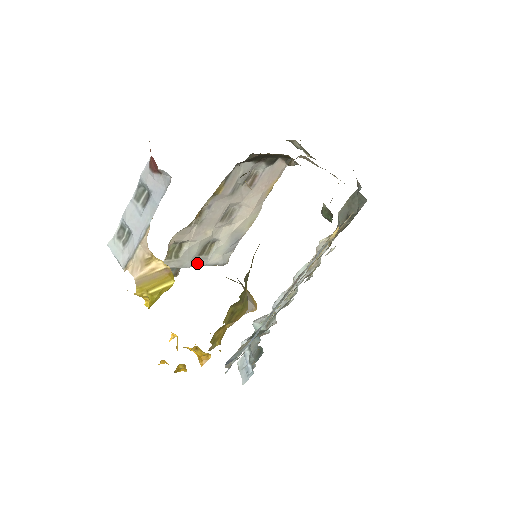
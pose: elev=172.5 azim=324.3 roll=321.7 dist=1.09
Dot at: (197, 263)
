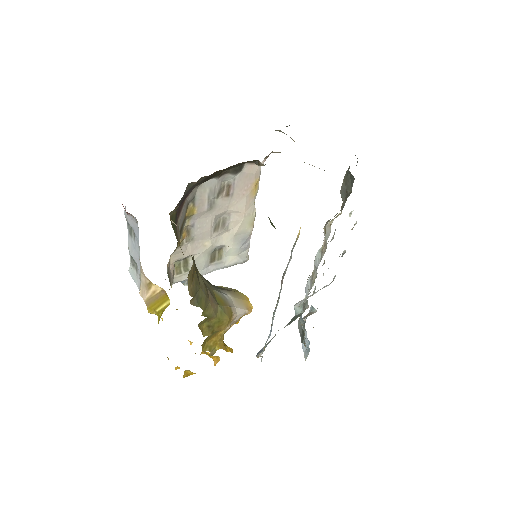
Dot at: (212, 269)
